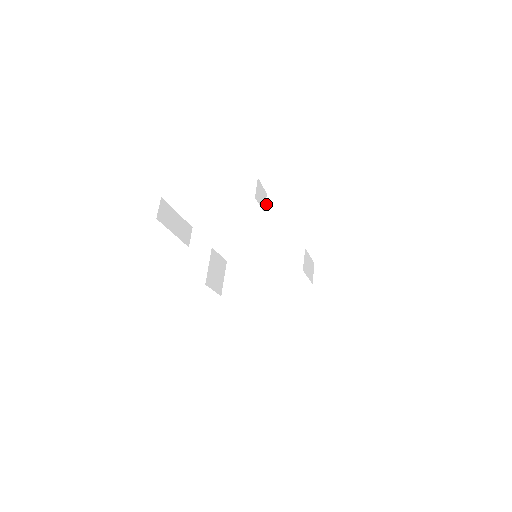
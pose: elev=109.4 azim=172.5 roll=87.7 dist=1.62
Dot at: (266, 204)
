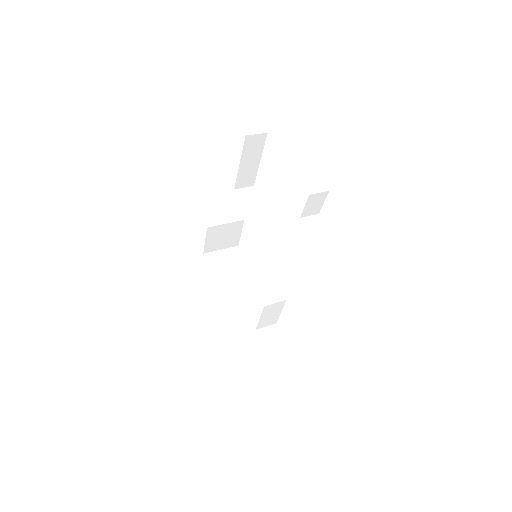
Dot at: (309, 216)
